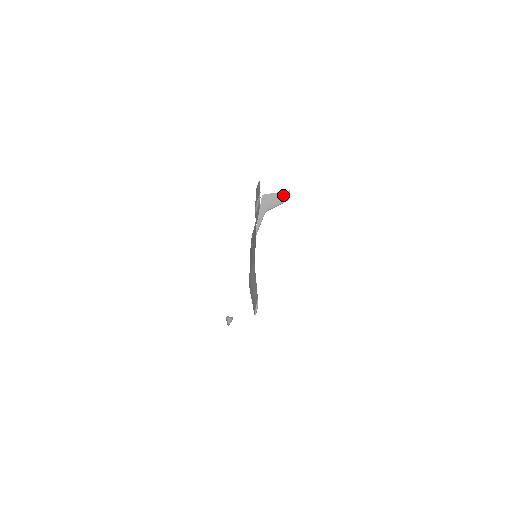
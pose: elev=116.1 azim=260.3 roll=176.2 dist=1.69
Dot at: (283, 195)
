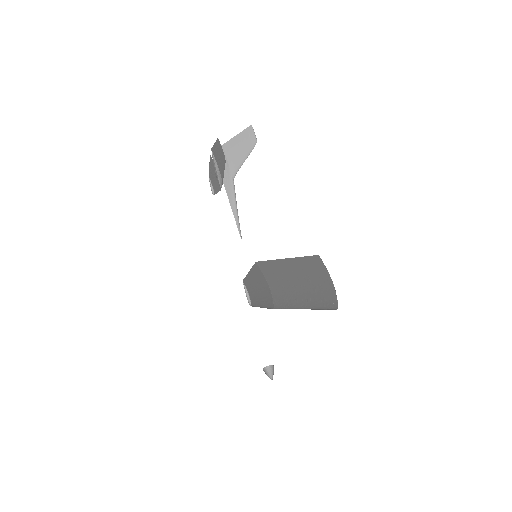
Dot at: (245, 137)
